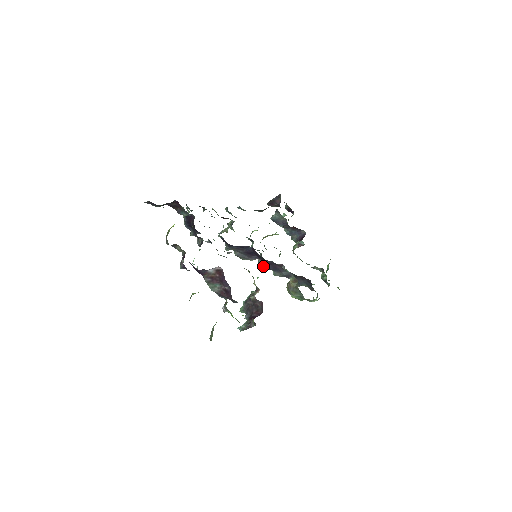
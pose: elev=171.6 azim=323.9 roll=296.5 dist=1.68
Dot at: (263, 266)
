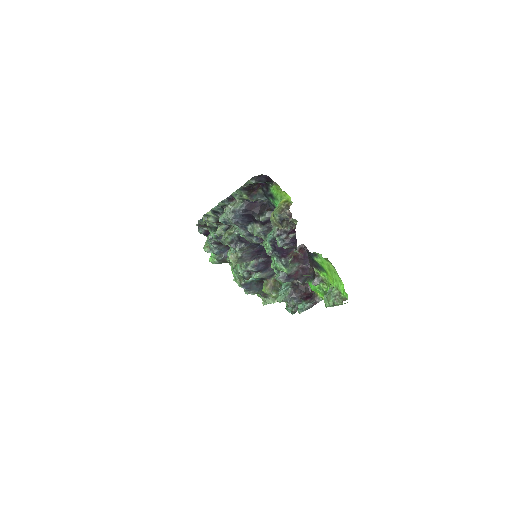
Dot at: (257, 267)
